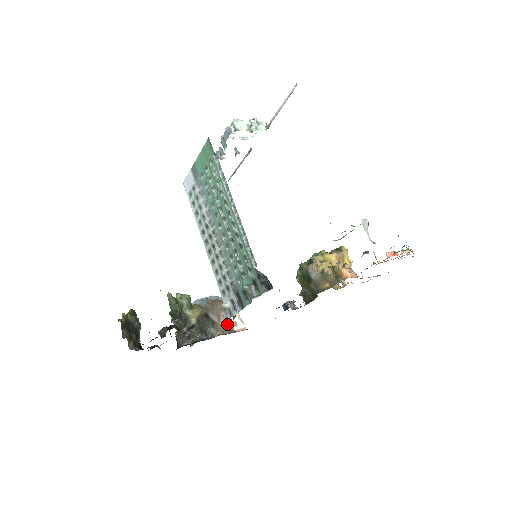
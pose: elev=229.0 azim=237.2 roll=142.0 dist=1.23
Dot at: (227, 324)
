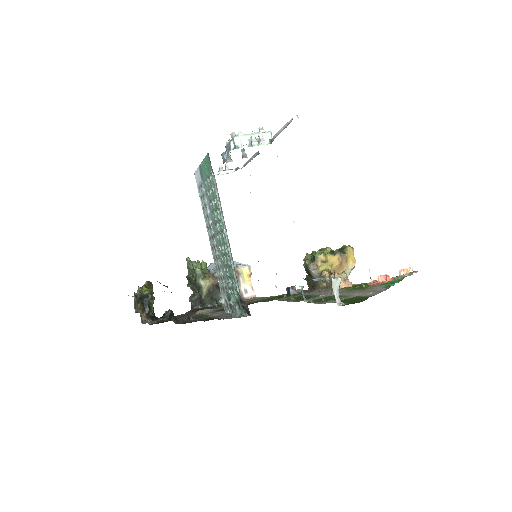
Dot at: occluded
